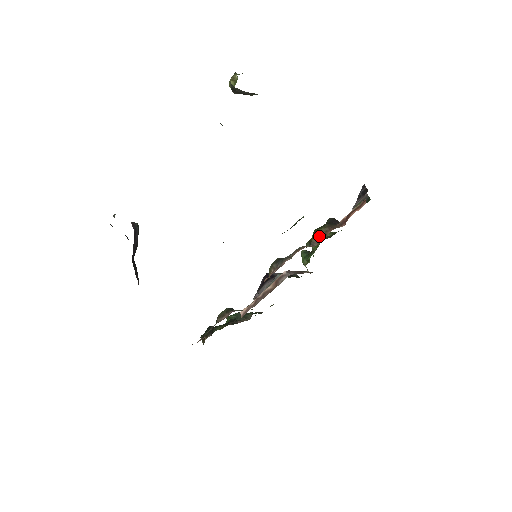
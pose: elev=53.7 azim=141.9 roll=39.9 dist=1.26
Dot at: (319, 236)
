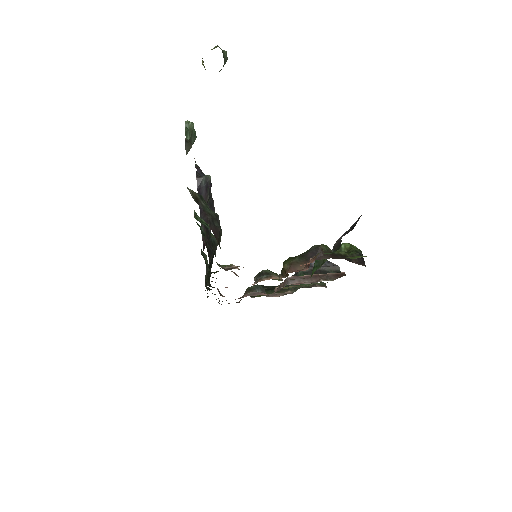
Dot at: (285, 269)
